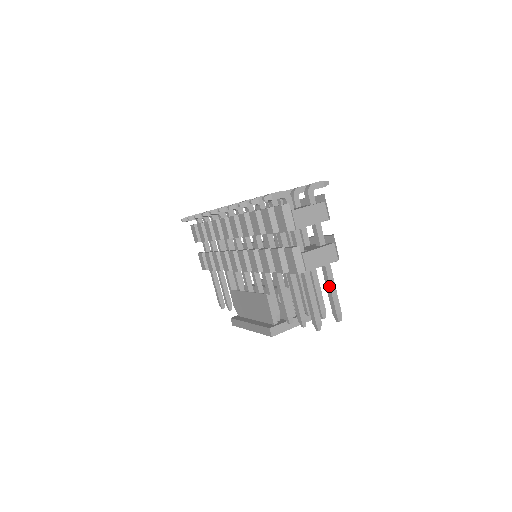
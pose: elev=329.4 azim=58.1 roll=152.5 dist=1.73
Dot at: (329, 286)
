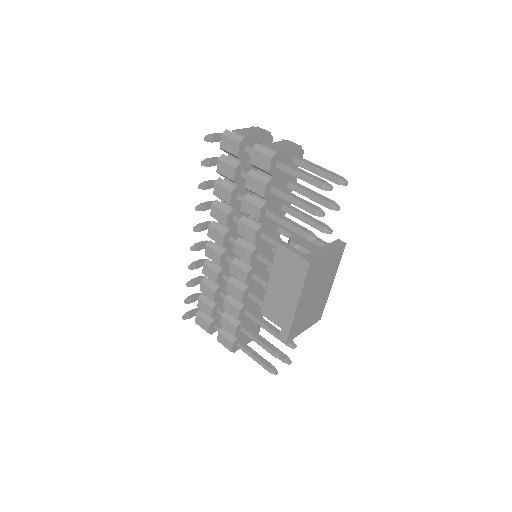
Dot at: (312, 167)
